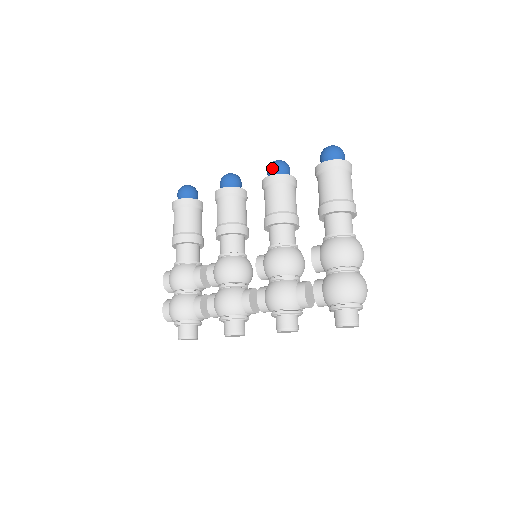
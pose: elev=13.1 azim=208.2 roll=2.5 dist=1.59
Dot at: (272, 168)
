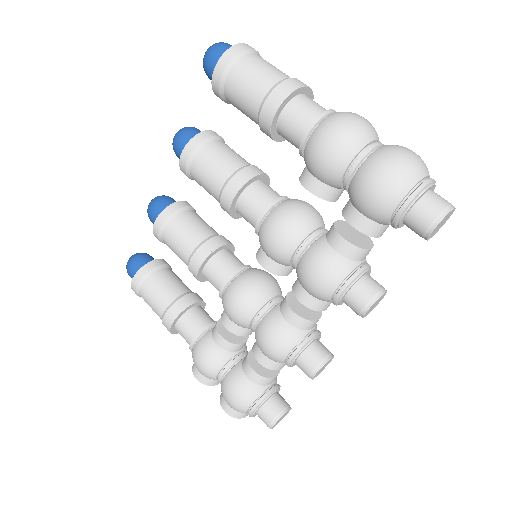
Dot at: (176, 147)
